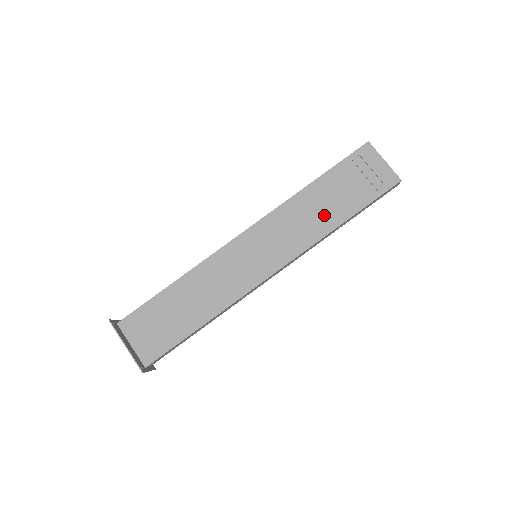
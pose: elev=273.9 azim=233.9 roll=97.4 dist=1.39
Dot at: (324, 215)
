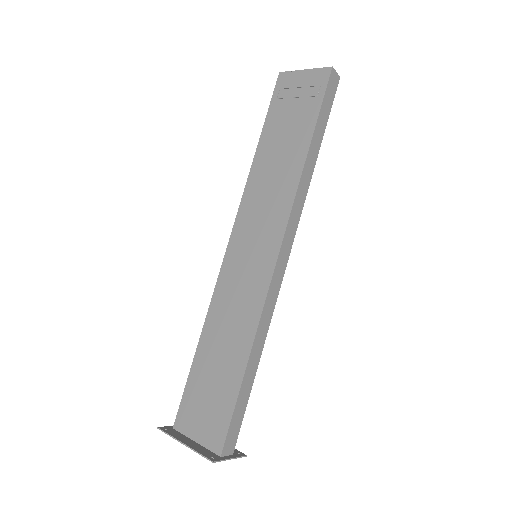
Dot at: (286, 162)
